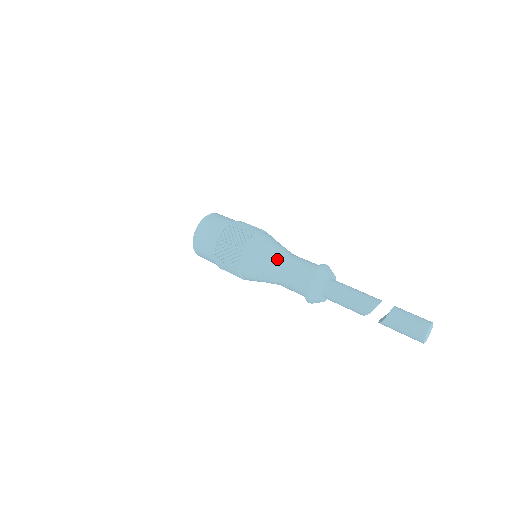
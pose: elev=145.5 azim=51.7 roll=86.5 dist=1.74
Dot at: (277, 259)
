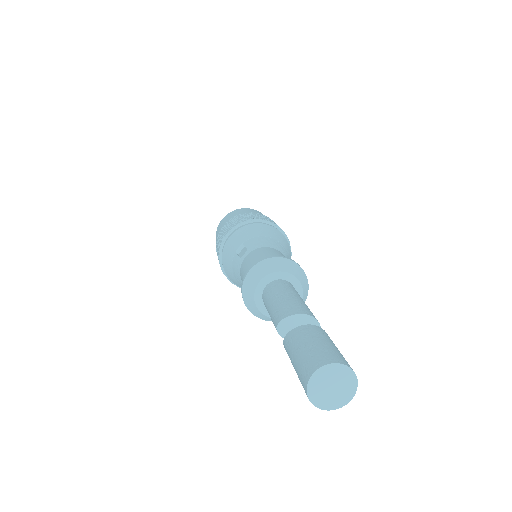
Dot at: (266, 243)
